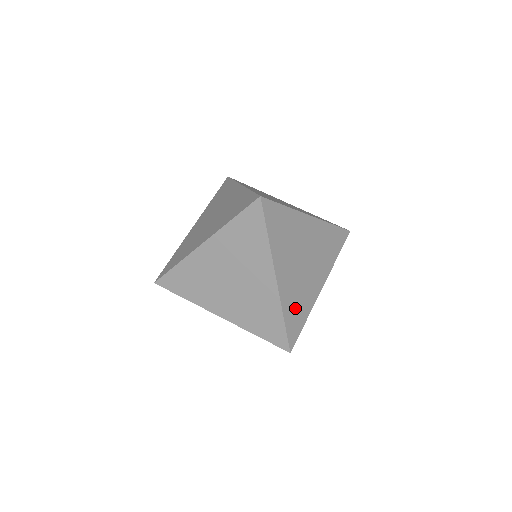
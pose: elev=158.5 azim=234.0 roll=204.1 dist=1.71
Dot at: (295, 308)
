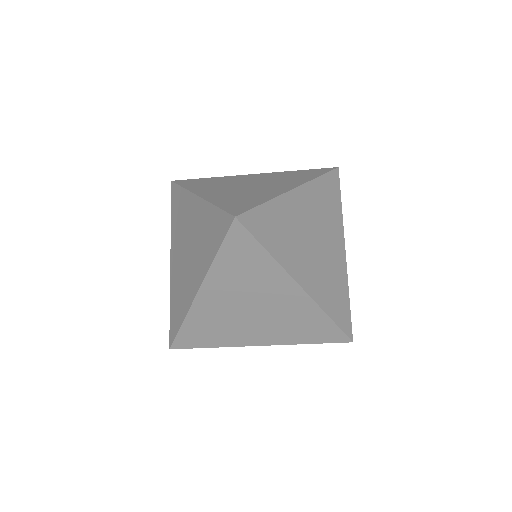
Dot at: (333, 296)
